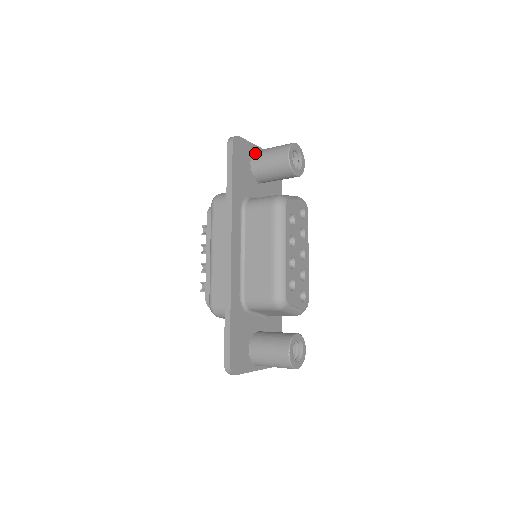
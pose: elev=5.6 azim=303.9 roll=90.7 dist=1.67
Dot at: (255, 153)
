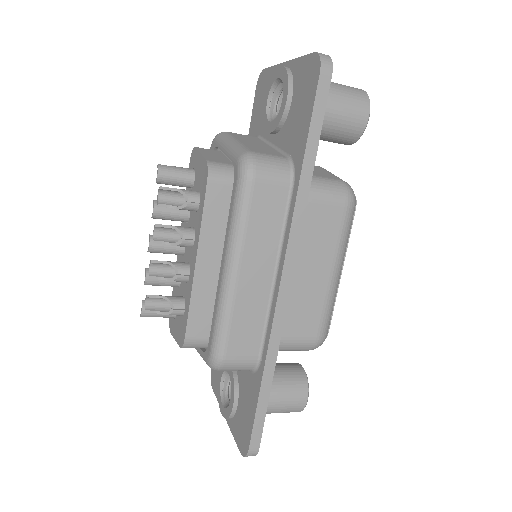
Dot at: occluded
